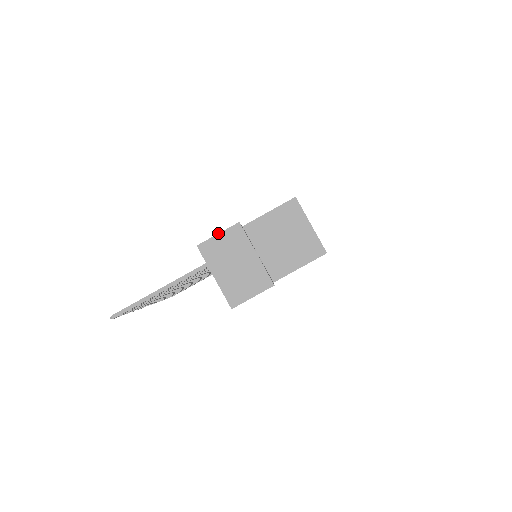
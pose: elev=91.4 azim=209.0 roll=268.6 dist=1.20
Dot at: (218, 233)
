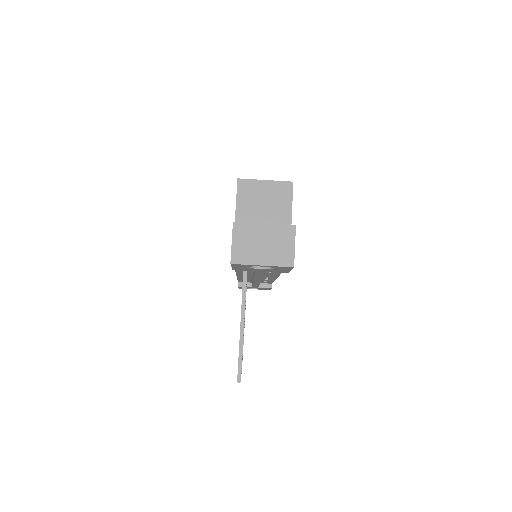
Dot at: occluded
